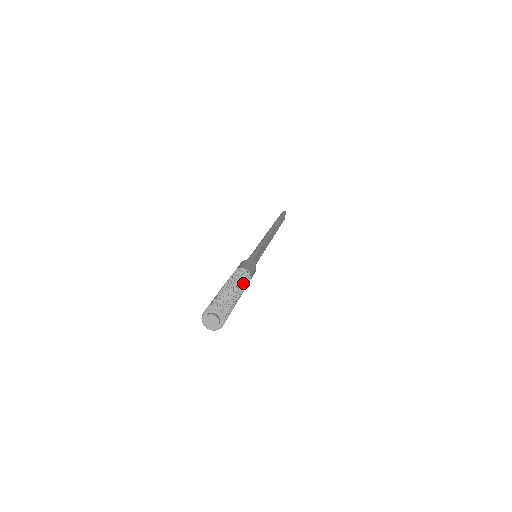
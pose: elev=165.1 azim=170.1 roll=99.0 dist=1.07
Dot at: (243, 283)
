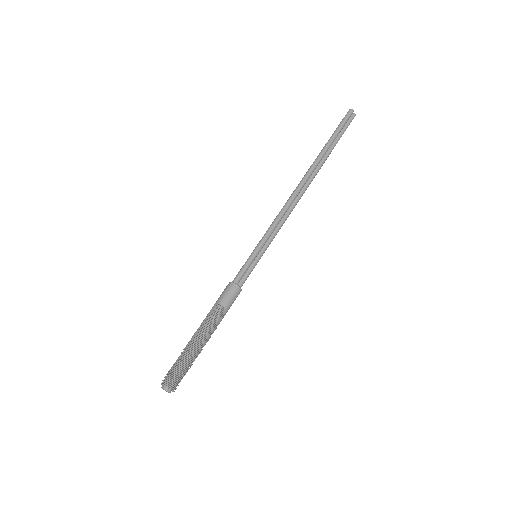
Dot at: (208, 329)
